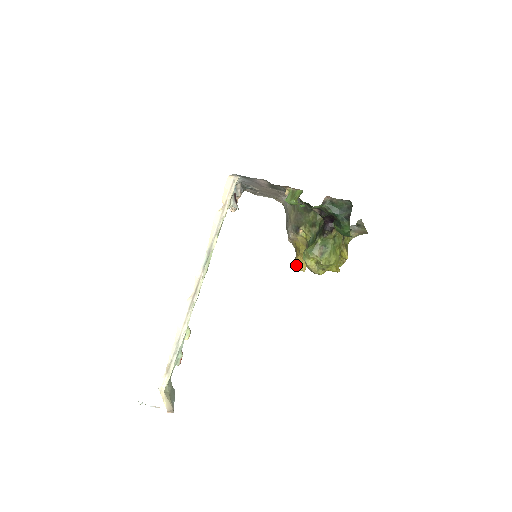
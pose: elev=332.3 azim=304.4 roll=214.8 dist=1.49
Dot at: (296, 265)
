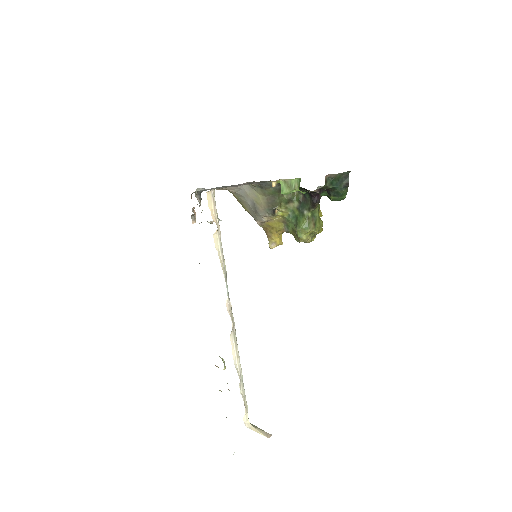
Dot at: (273, 243)
